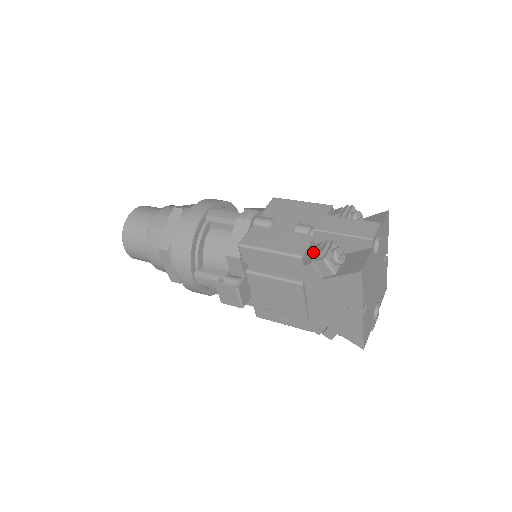
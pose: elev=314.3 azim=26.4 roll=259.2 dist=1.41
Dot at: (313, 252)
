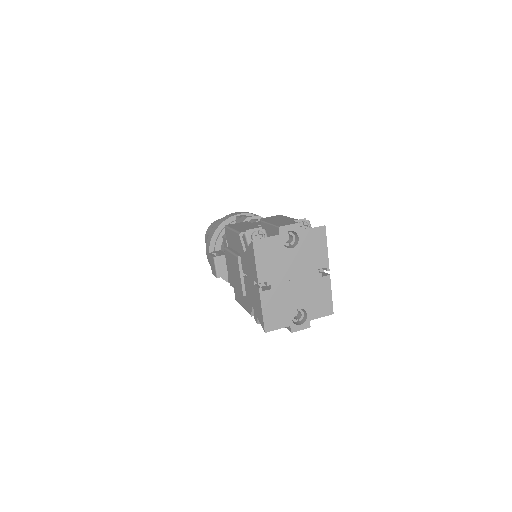
Dot at: occluded
